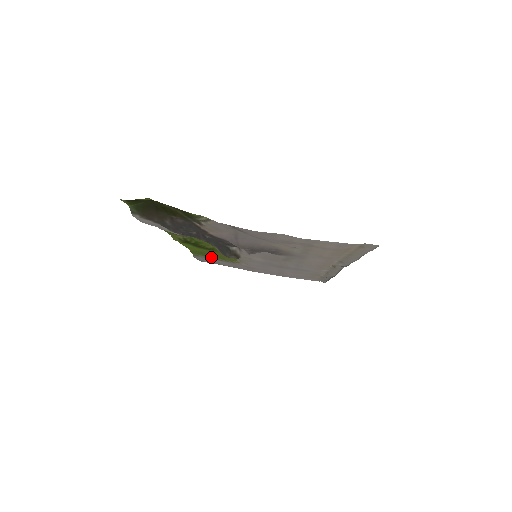
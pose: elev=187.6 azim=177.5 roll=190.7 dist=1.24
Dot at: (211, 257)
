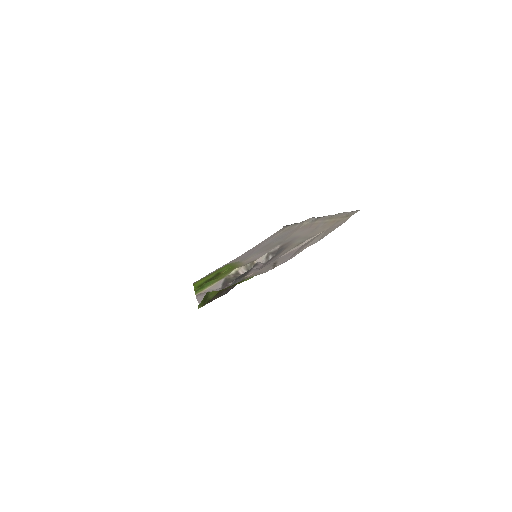
Dot at: occluded
